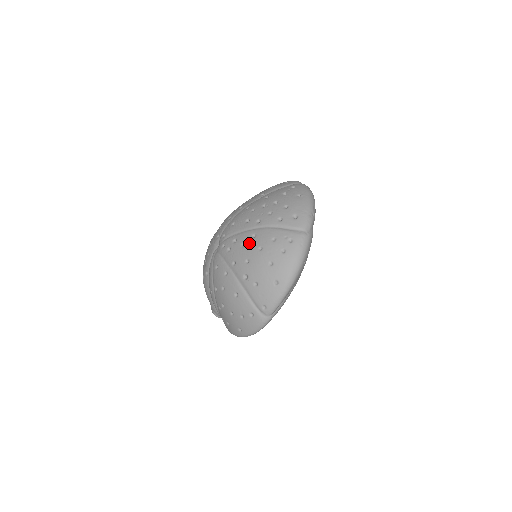
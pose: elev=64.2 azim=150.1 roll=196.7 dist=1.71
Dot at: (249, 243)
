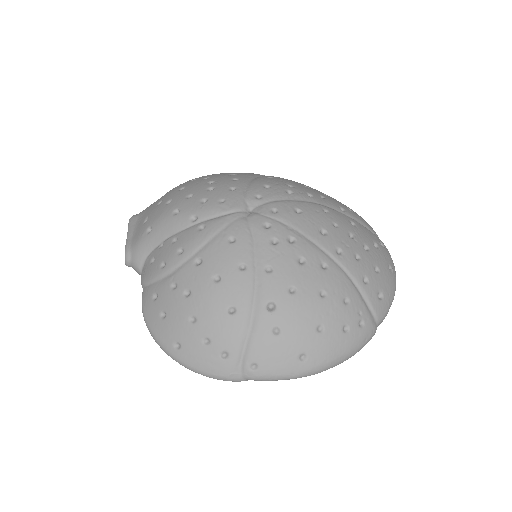
Dot at: (313, 269)
